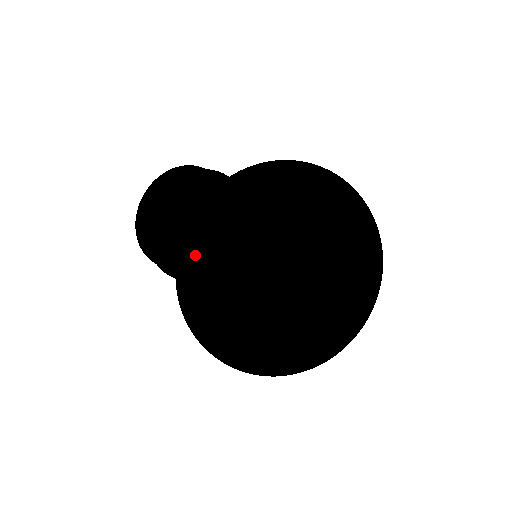
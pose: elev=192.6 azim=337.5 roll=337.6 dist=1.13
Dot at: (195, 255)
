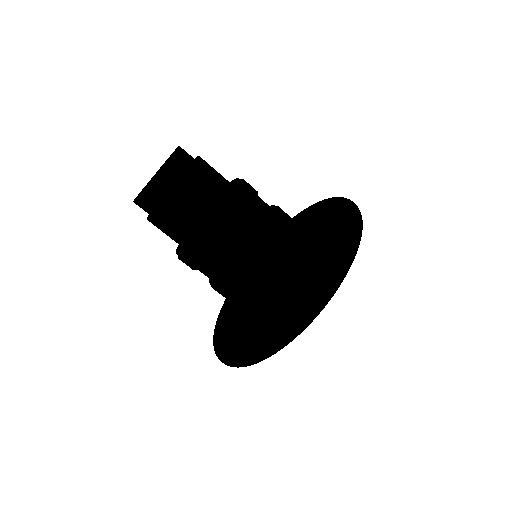
Dot at: (164, 164)
